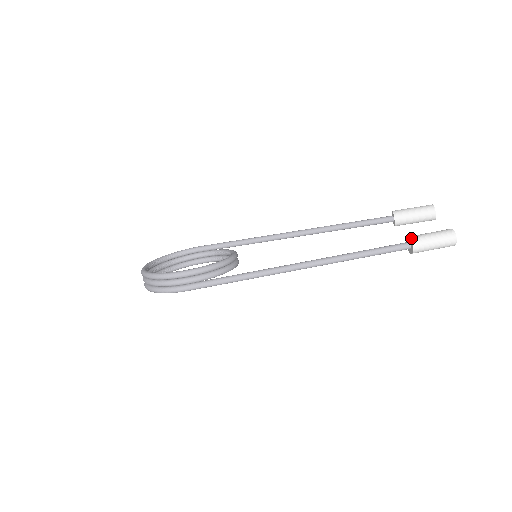
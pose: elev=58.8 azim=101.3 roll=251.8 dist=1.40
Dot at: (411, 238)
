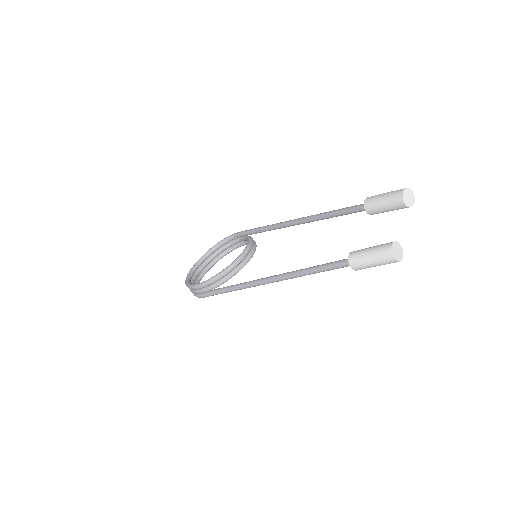
Dot at: (349, 257)
